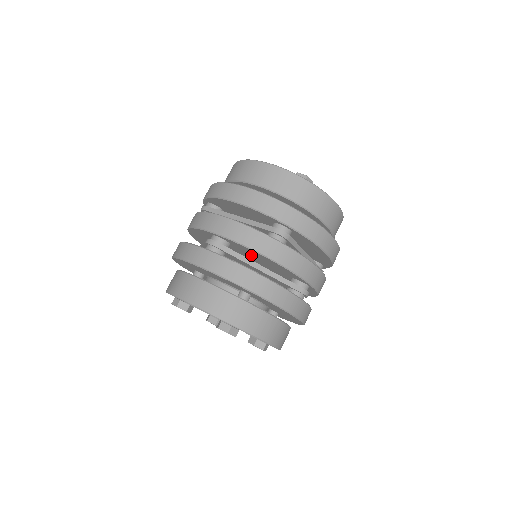
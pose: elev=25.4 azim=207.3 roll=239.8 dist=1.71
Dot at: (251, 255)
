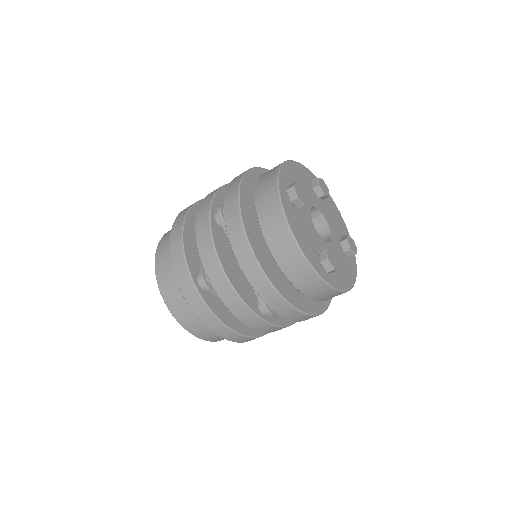
Dot at: occluded
